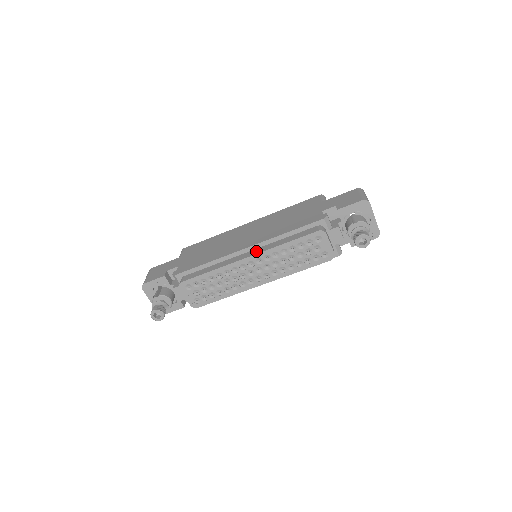
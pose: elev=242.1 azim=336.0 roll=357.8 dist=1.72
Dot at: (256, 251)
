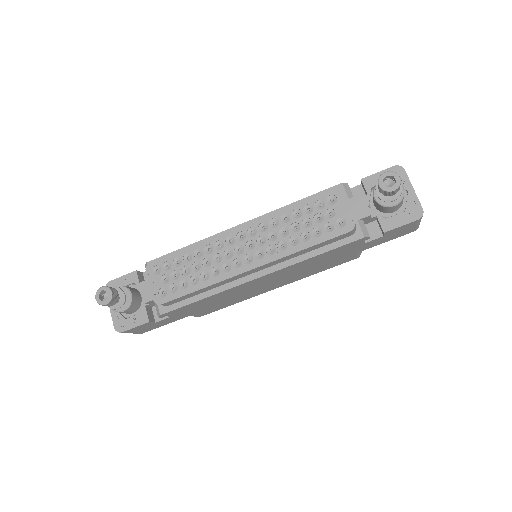
Dot at: occluded
